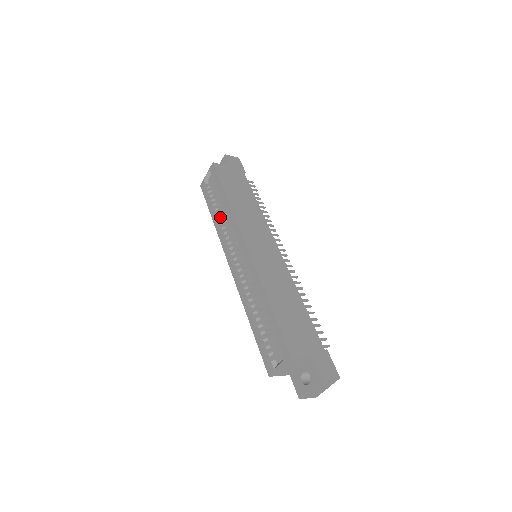
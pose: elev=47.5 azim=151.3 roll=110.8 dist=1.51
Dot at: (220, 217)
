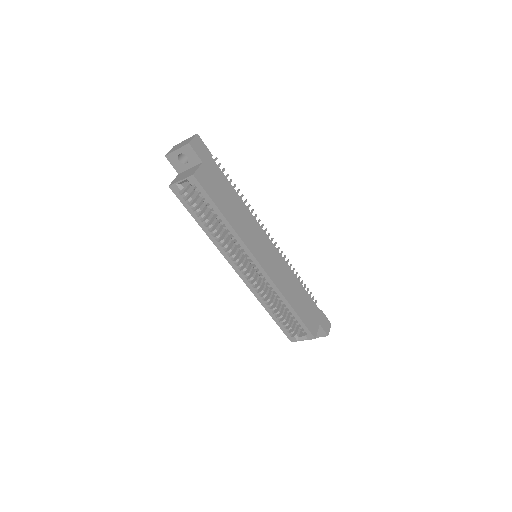
Dot at: (214, 230)
